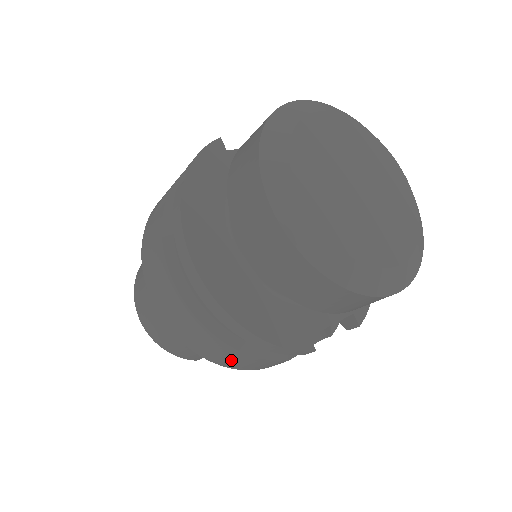
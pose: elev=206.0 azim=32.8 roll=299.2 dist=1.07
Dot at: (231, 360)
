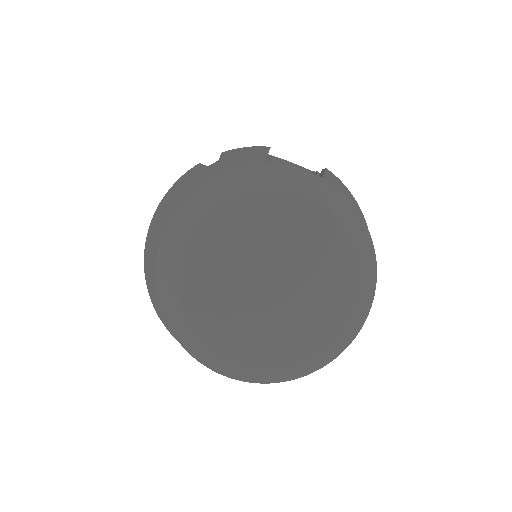
Dot at: occluded
